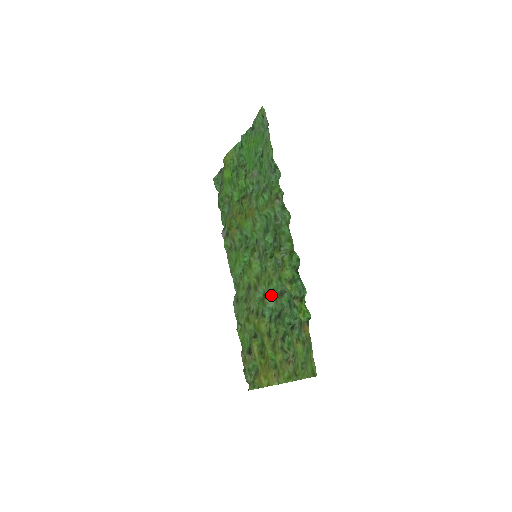
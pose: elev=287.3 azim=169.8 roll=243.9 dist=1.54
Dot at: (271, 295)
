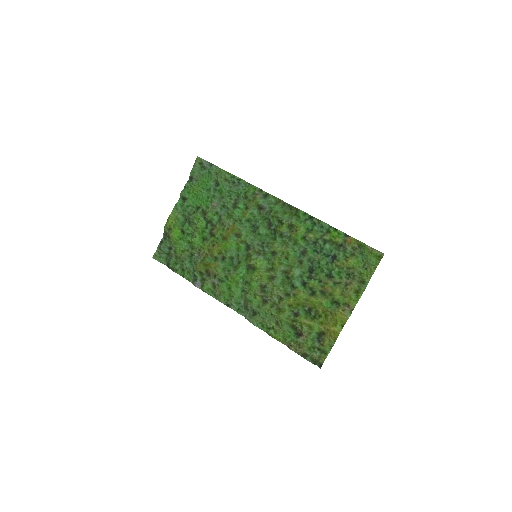
Dot at: (292, 266)
